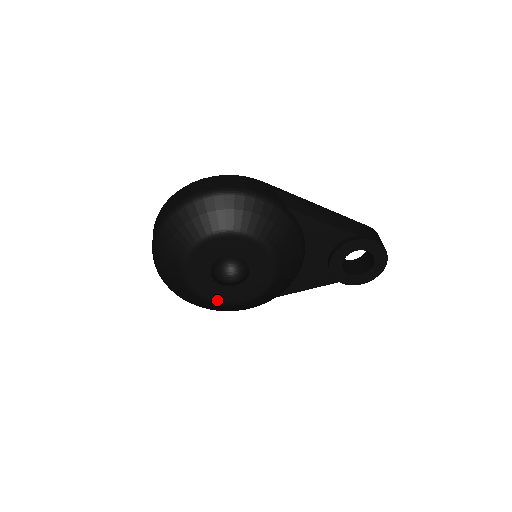
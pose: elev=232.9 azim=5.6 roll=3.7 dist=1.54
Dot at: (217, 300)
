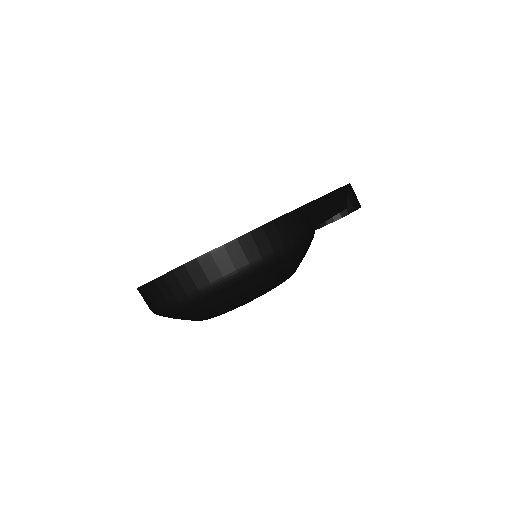
Dot at: occluded
